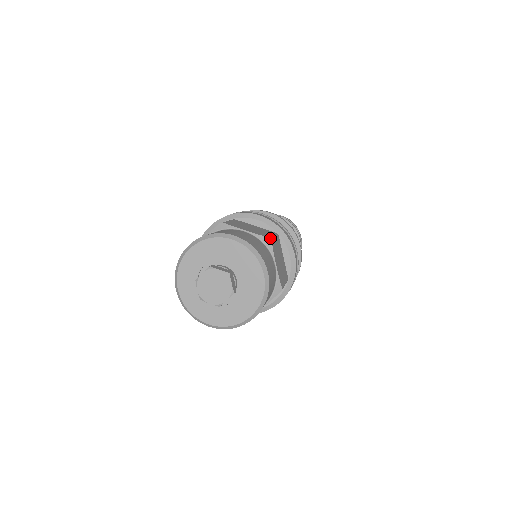
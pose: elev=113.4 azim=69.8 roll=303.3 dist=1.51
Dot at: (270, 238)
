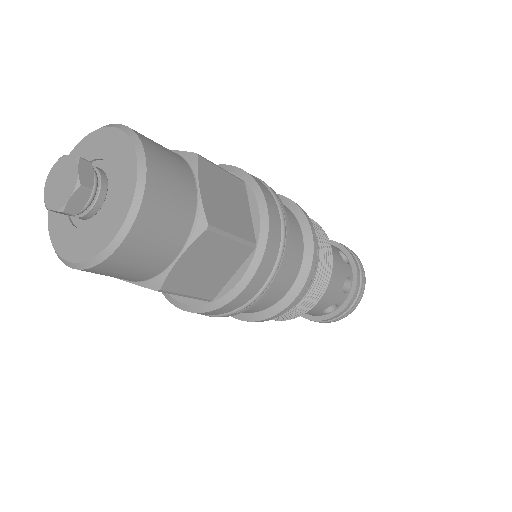
Dot at: (199, 155)
